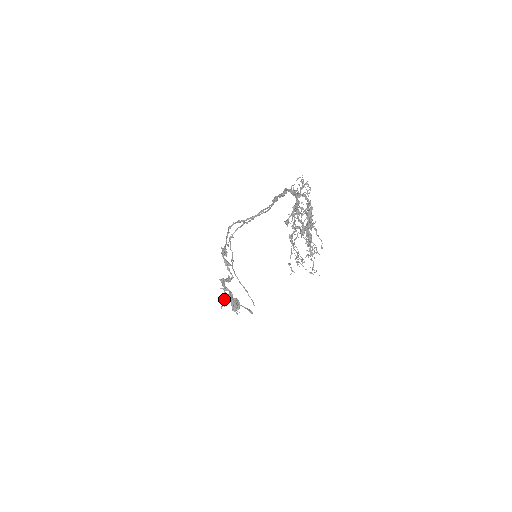
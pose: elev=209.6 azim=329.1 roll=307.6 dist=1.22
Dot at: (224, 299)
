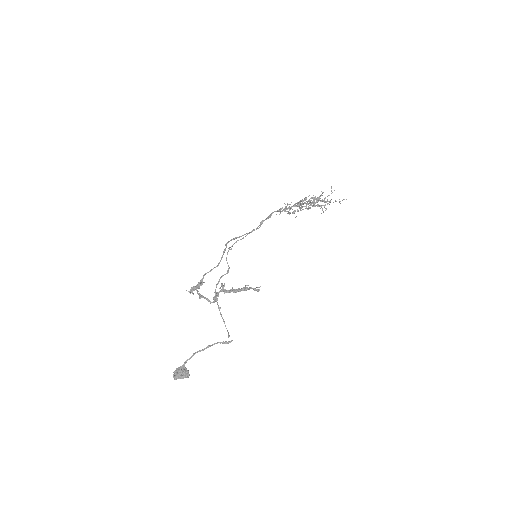
Dot at: (238, 289)
